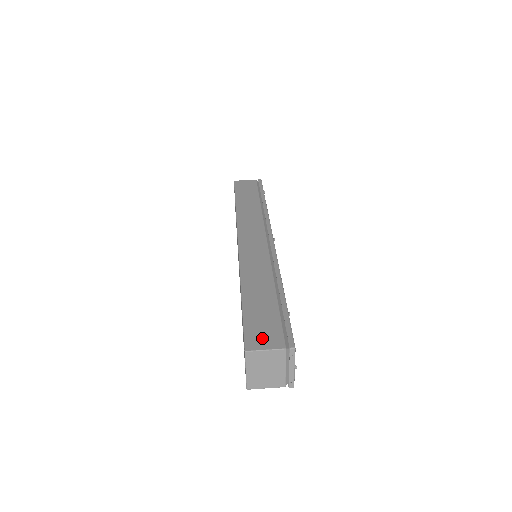
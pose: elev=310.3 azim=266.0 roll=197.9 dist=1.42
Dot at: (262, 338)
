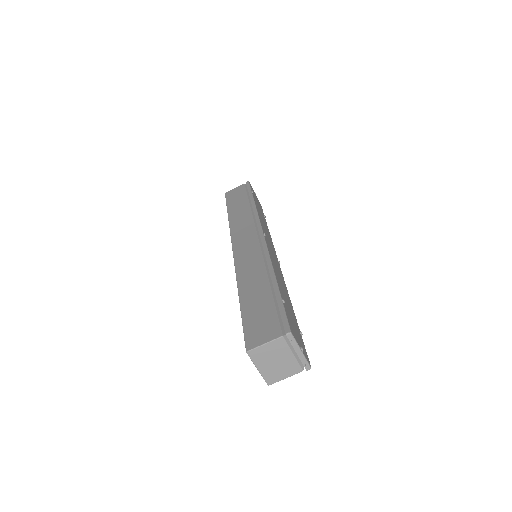
Dot at: (260, 334)
